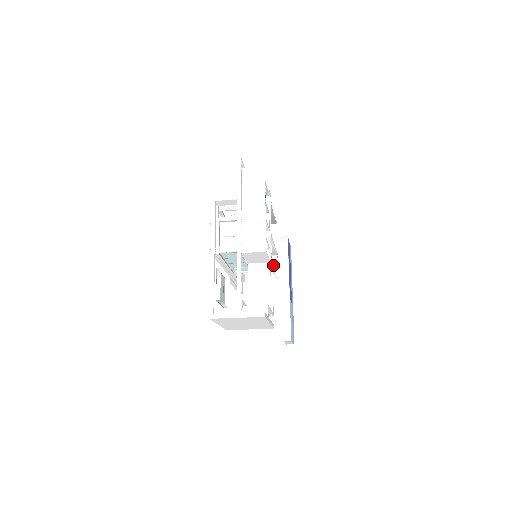
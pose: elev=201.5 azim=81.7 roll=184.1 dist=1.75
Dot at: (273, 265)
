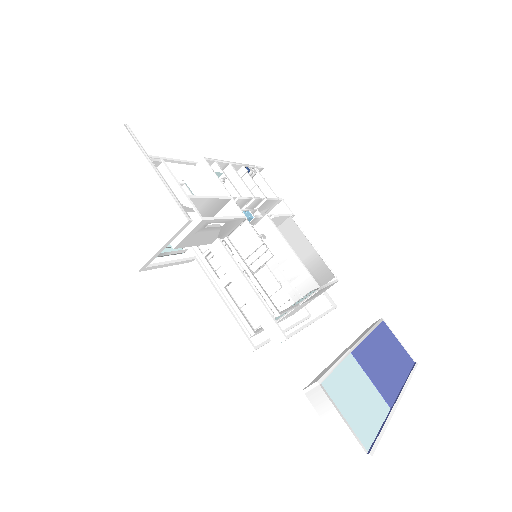
Dot at: occluded
